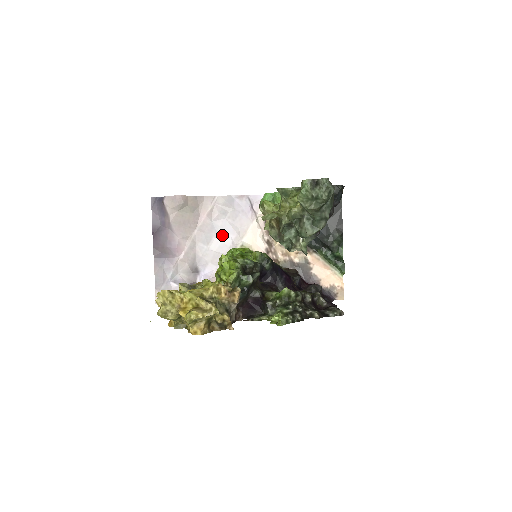
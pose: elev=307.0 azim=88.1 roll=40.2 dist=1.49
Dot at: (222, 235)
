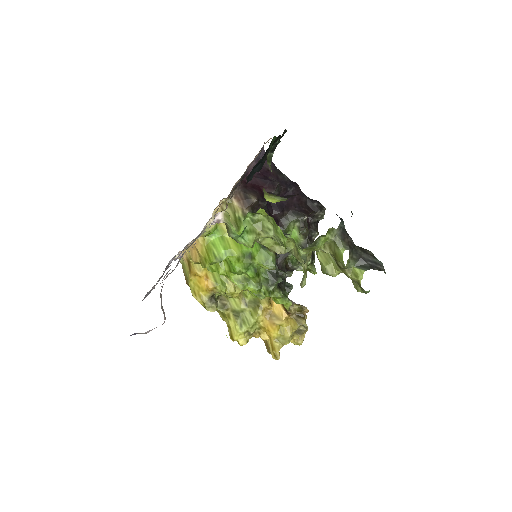
Dot at: occluded
